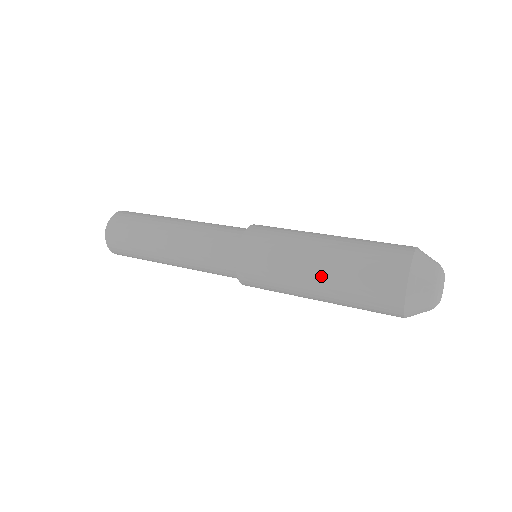
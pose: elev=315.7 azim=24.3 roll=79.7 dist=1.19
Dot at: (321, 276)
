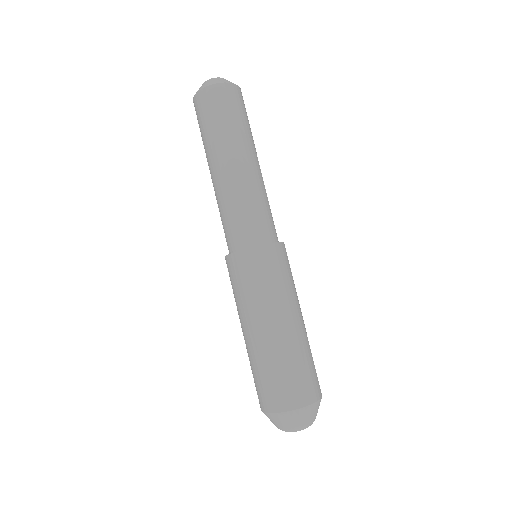
Dot at: (248, 339)
